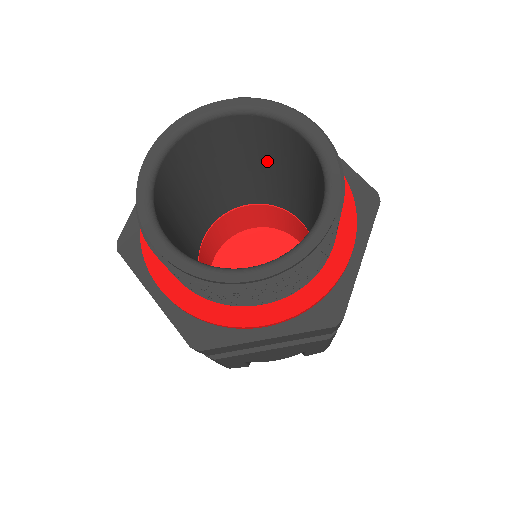
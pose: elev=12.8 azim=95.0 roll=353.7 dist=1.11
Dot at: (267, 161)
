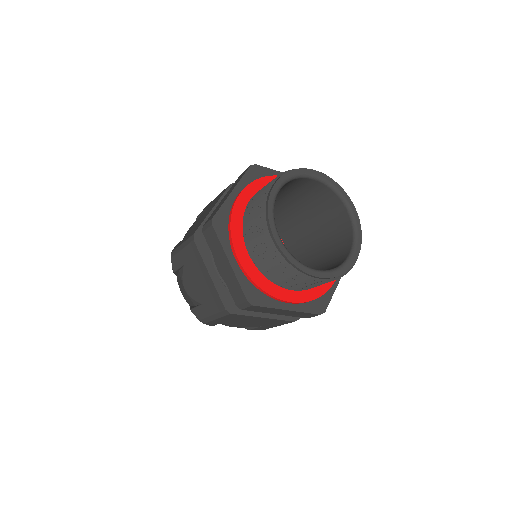
Dot at: (302, 206)
